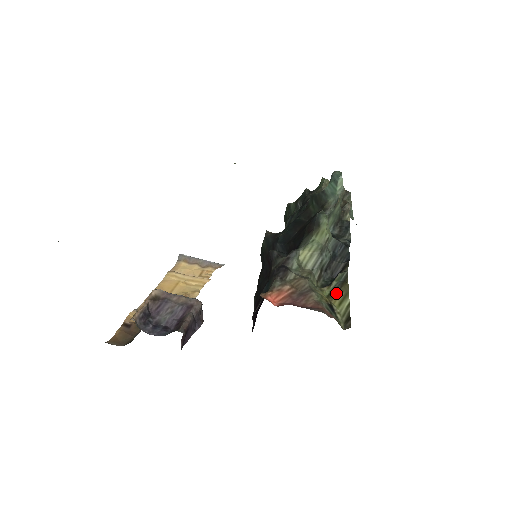
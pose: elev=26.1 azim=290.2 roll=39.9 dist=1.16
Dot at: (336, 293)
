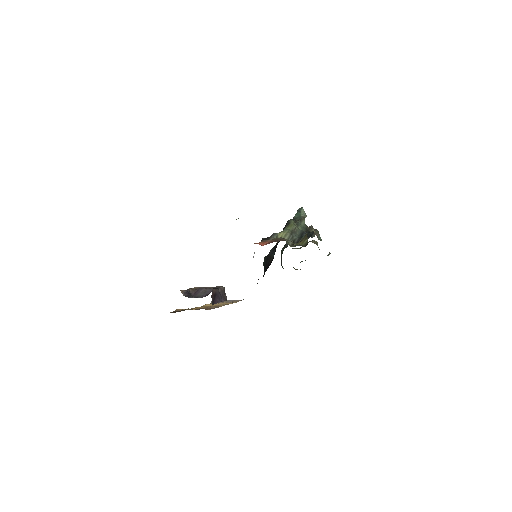
Dot at: (301, 241)
